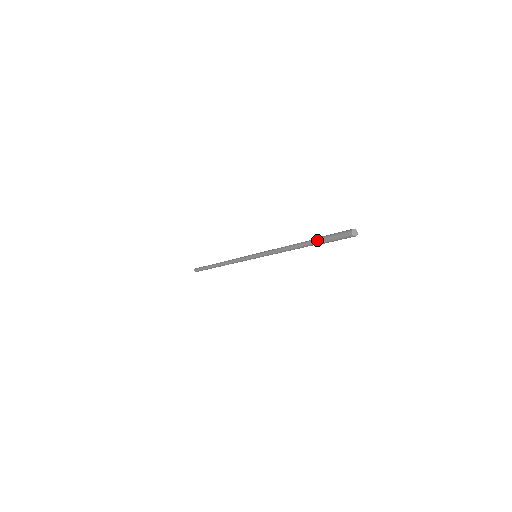
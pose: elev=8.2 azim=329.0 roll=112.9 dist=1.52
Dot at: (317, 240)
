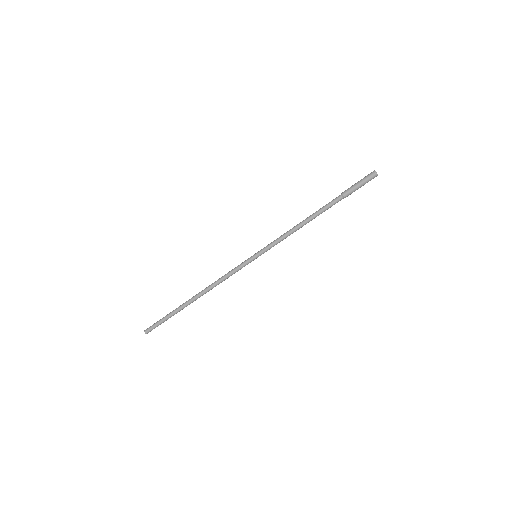
Dot at: (338, 196)
